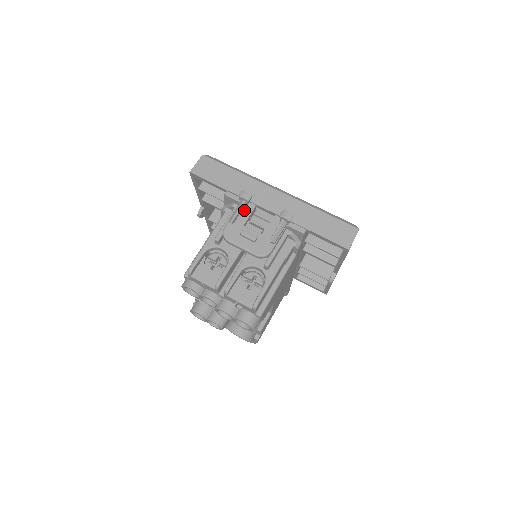
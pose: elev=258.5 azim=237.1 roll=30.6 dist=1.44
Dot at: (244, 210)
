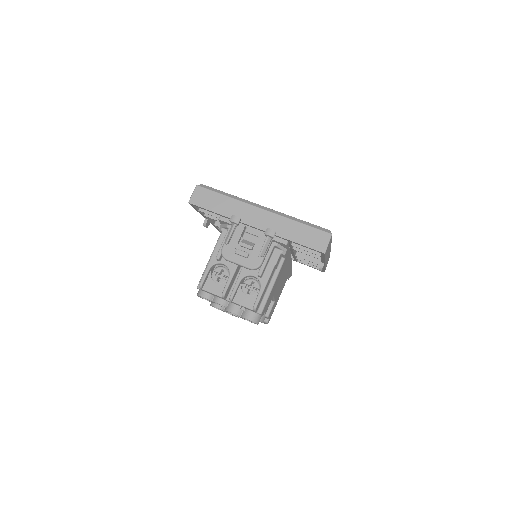
Dot at: (236, 231)
